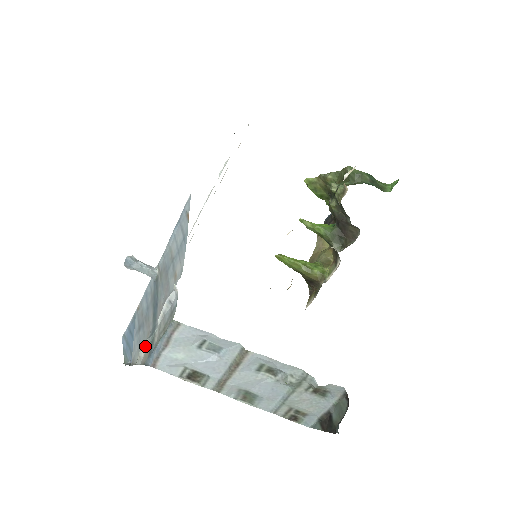
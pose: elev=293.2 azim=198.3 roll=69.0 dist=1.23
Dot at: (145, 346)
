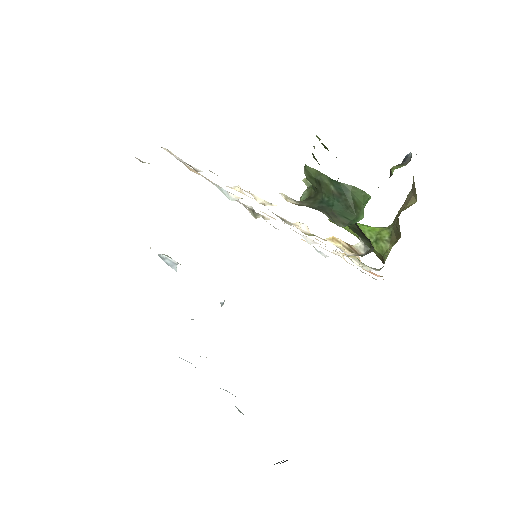
Dot at: occluded
